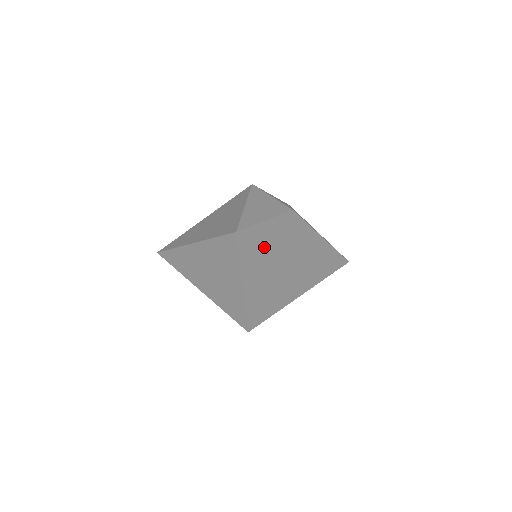
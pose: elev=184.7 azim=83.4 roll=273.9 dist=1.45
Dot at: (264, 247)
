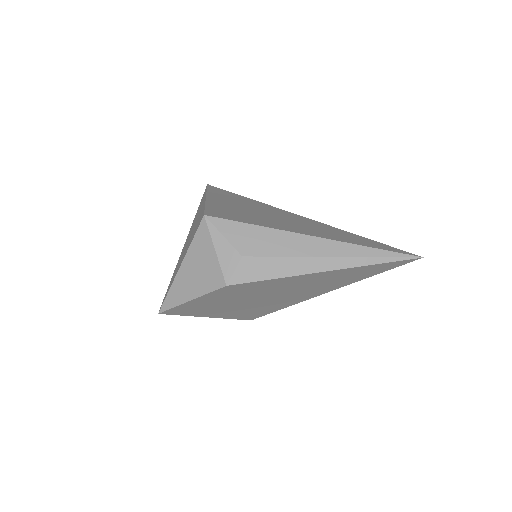
Dot at: (210, 305)
